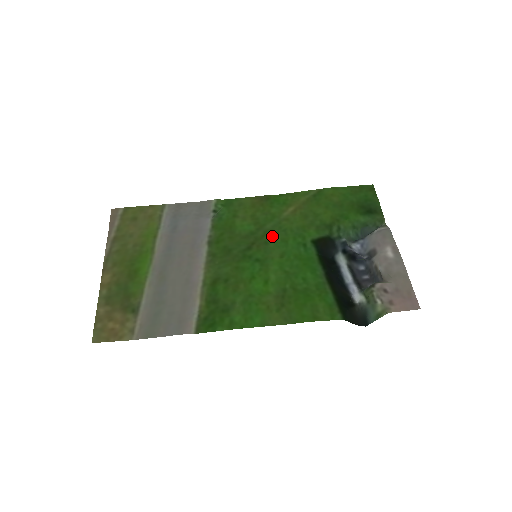
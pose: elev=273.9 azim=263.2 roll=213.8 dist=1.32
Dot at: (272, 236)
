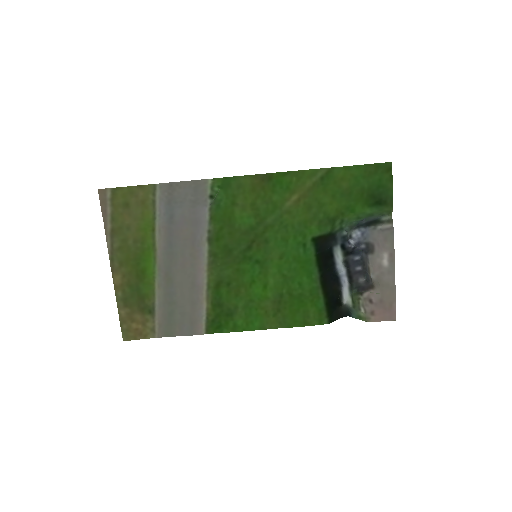
Dot at: (272, 233)
